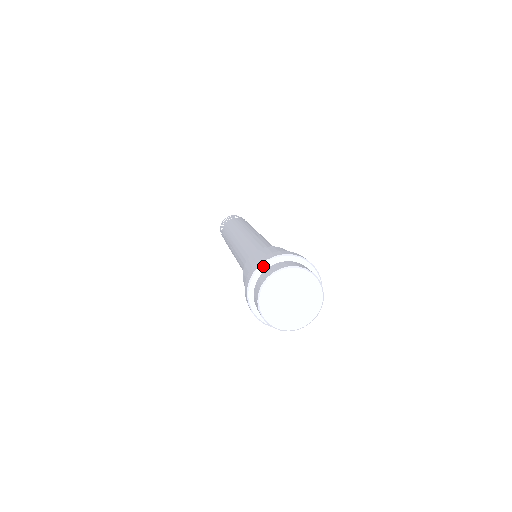
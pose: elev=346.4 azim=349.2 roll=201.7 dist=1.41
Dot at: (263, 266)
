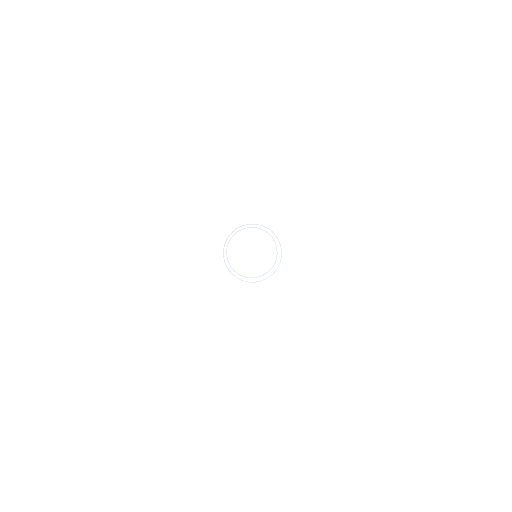
Dot at: (240, 228)
